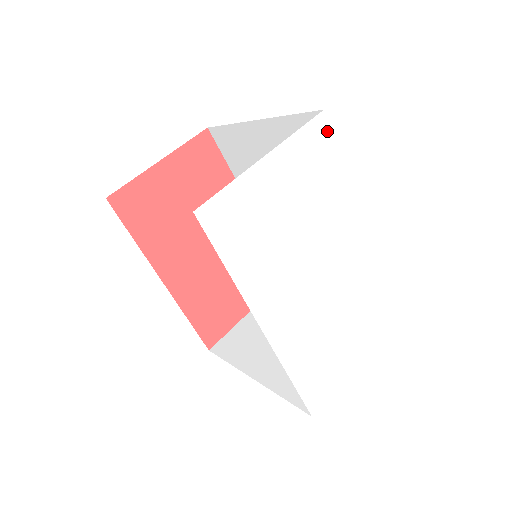
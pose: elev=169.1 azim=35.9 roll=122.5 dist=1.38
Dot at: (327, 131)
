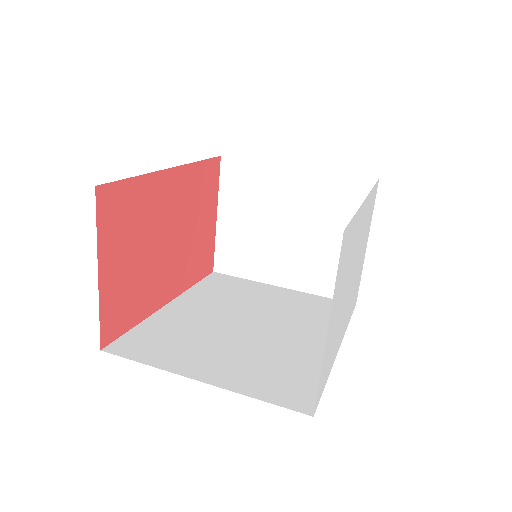
Dot at: (346, 232)
